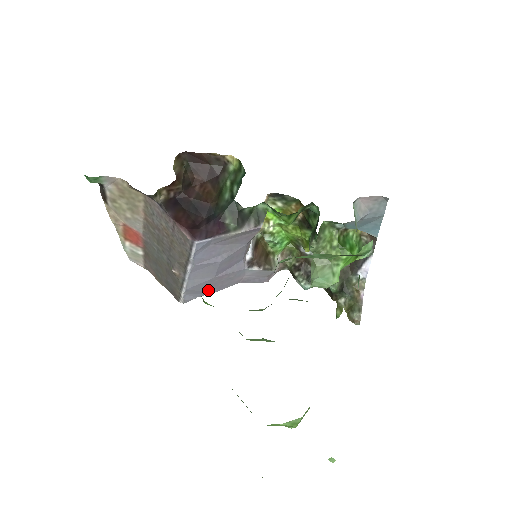
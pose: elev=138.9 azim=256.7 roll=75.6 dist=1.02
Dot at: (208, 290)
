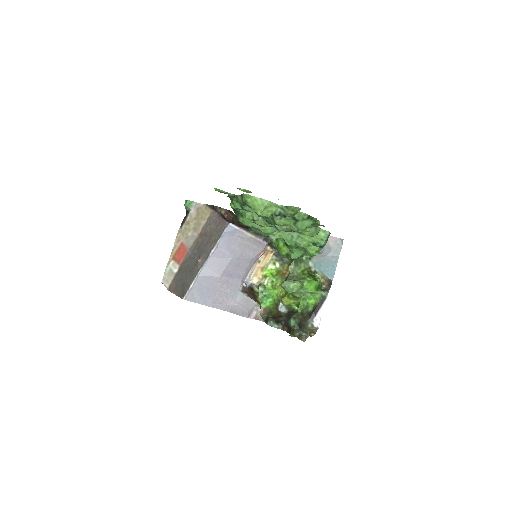
Dot at: (207, 296)
